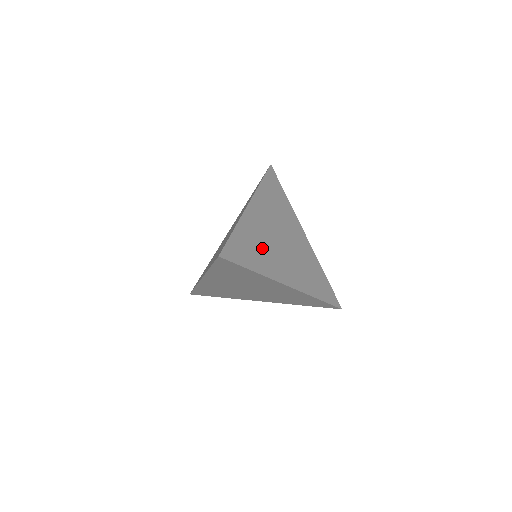
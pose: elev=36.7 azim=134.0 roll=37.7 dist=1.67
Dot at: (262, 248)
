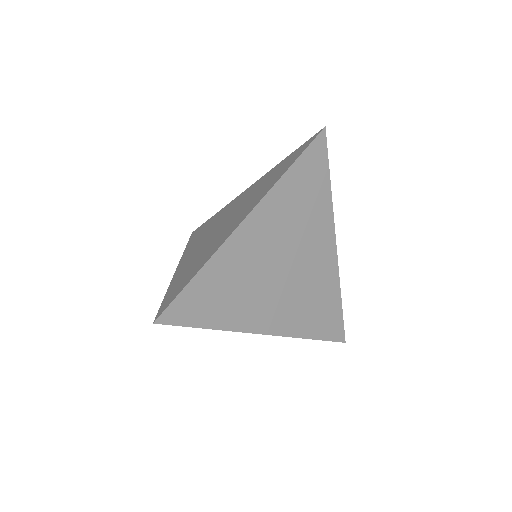
Dot at: (241, 288)
